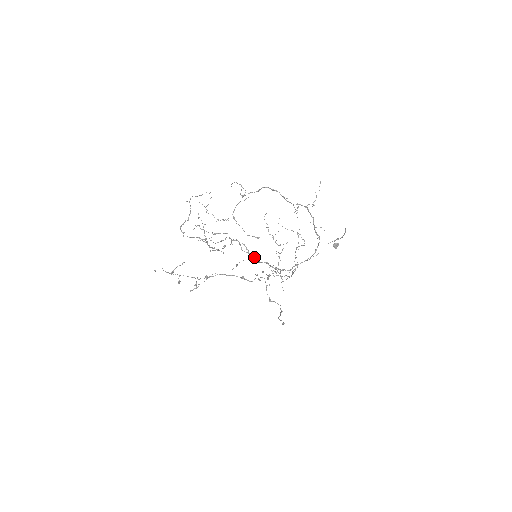
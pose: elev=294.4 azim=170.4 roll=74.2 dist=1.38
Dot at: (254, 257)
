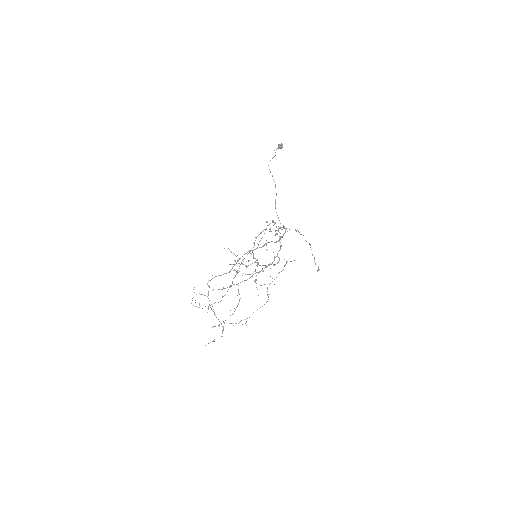
Dot at: occluded
